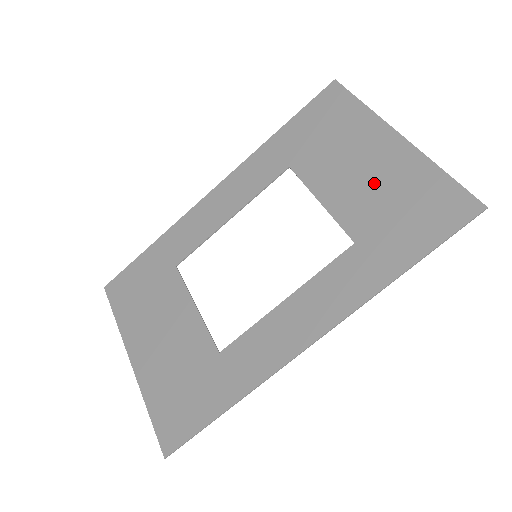
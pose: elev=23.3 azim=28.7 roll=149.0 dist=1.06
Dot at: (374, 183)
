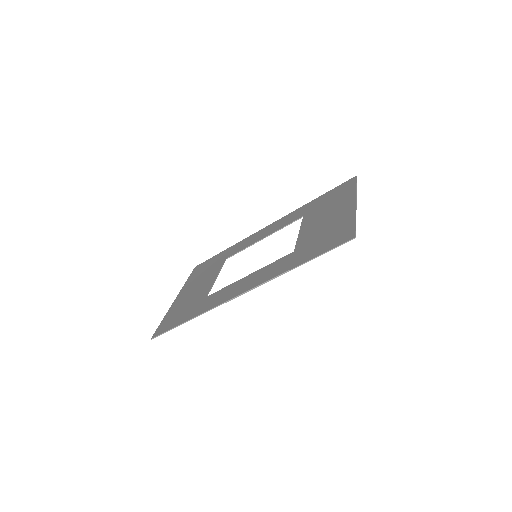
Dot at: (325, 224)
